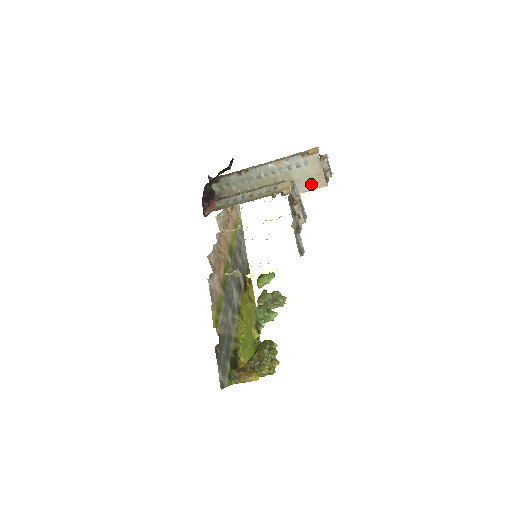
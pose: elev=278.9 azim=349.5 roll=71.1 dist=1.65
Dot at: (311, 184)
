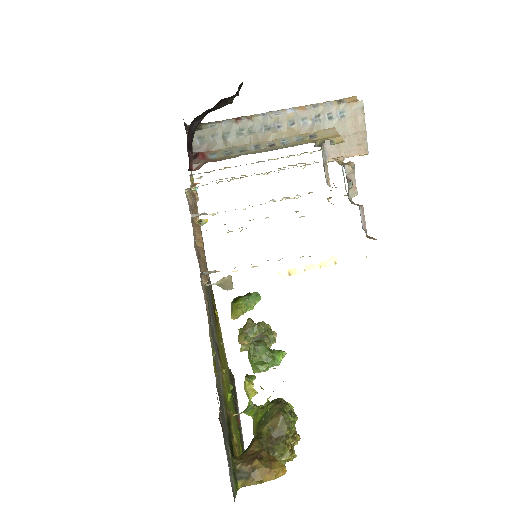
Dot at: (346, 147)
